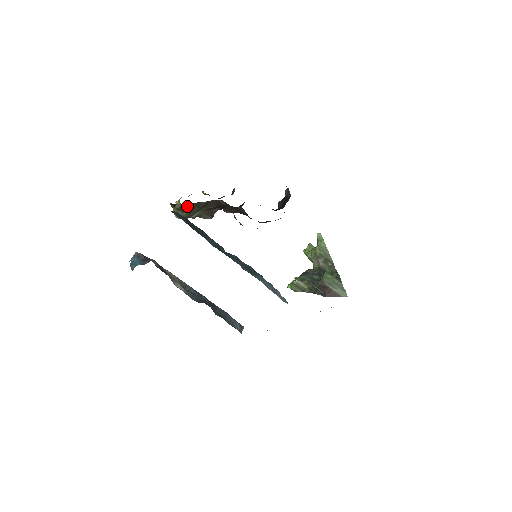
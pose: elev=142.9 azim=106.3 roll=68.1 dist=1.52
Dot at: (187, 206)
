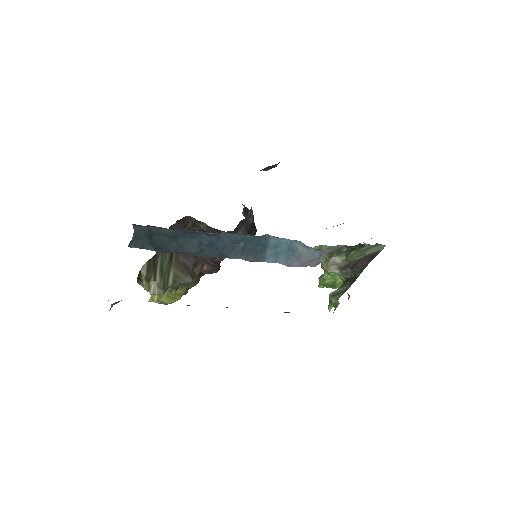
Dot at: (153, 265)
